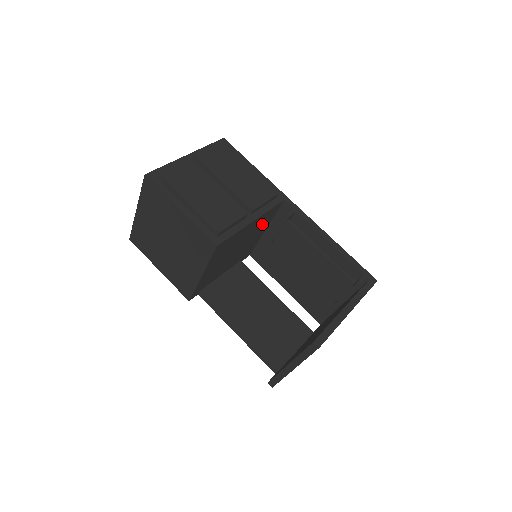
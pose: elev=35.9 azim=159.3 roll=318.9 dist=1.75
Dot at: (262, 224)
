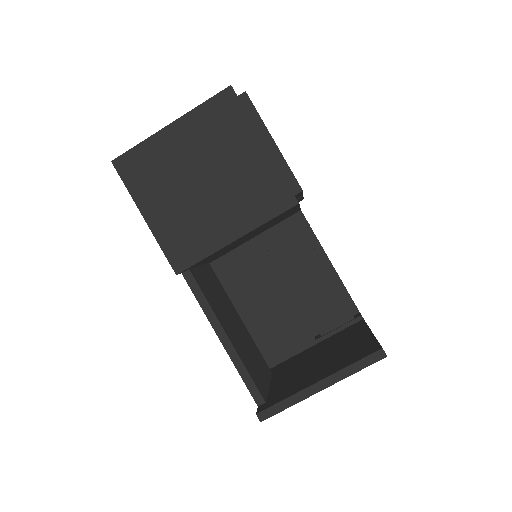
Dot at: (274, 224)
